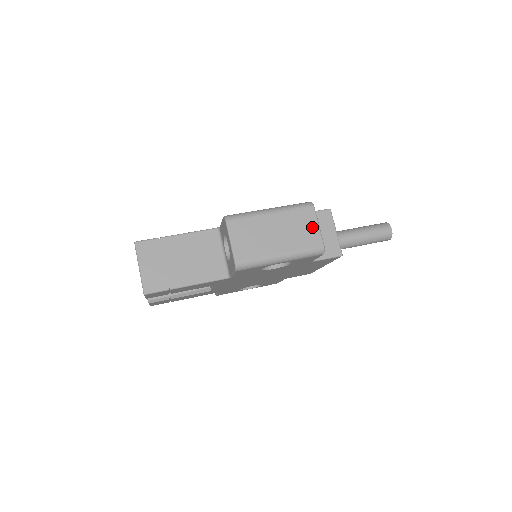
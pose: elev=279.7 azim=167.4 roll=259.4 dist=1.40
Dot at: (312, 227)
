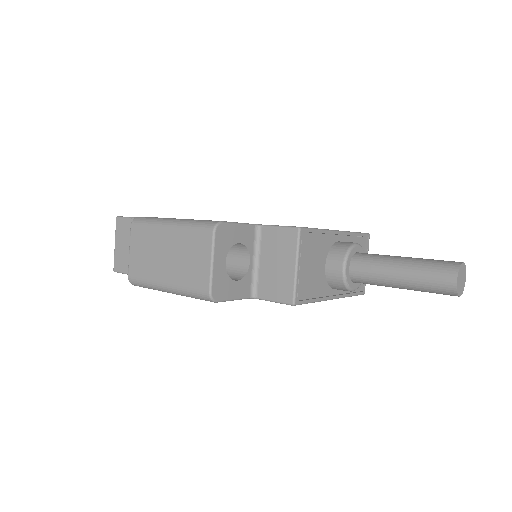
Dot at: (203, 261)
